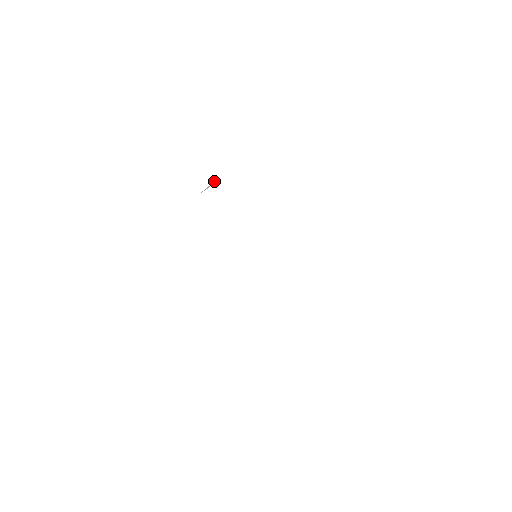
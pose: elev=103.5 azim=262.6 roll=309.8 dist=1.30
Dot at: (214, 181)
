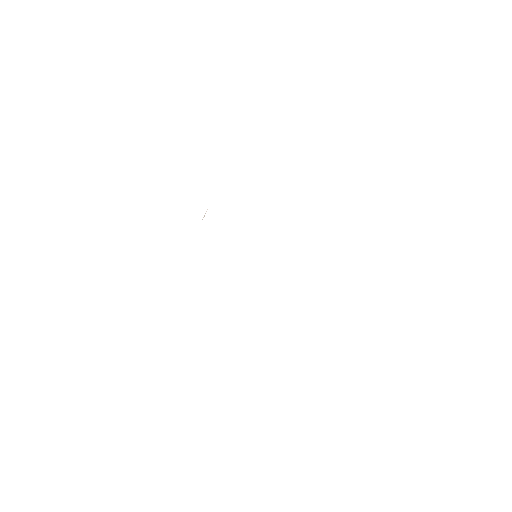
Dot at: occluded
